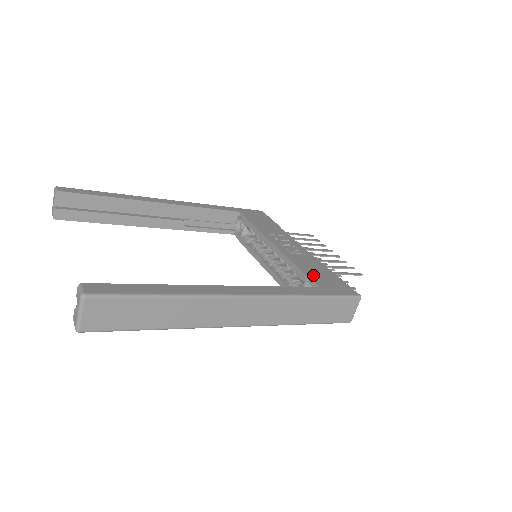
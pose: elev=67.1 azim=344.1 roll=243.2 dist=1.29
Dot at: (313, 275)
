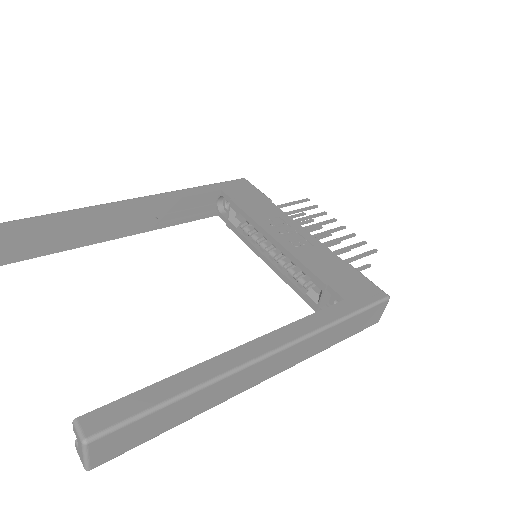
Dot at: (331, 280)
